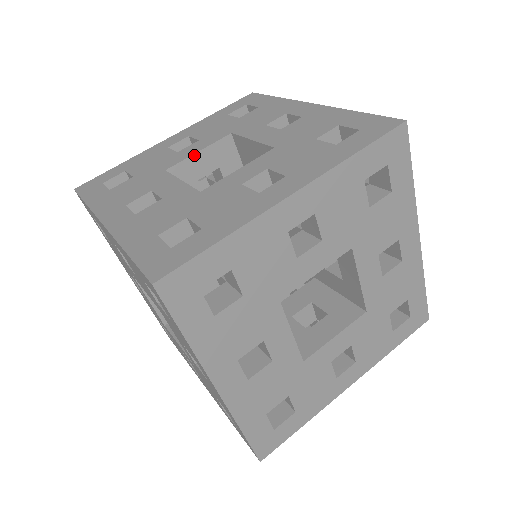
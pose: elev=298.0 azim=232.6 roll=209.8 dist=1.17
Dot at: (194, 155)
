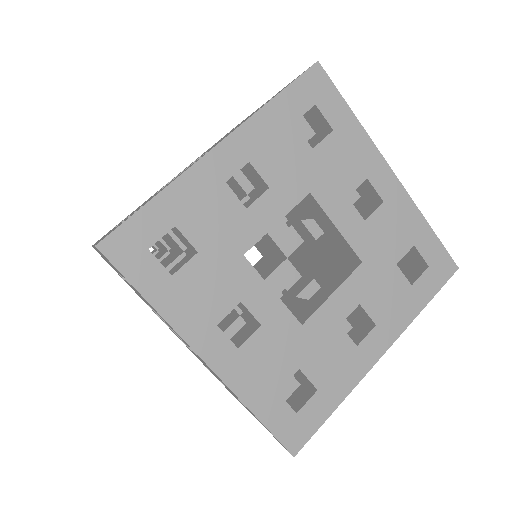
Dot at: occluded
